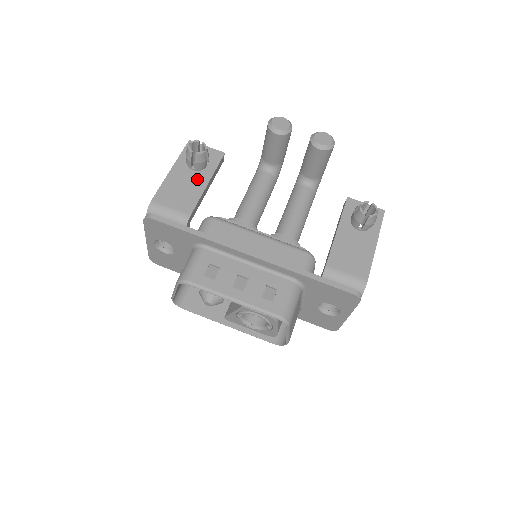
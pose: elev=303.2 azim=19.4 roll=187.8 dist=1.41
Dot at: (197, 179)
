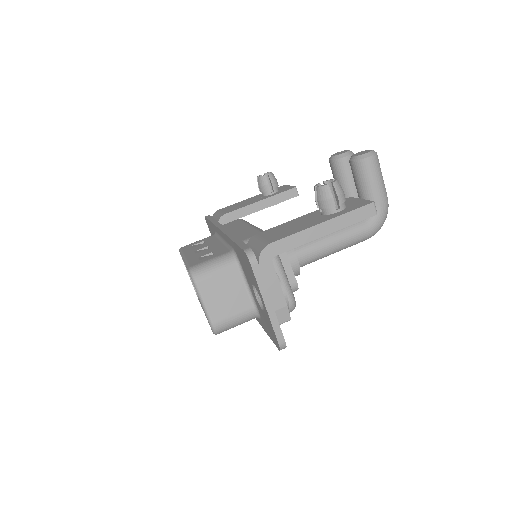
Dot at: (257, 199)
